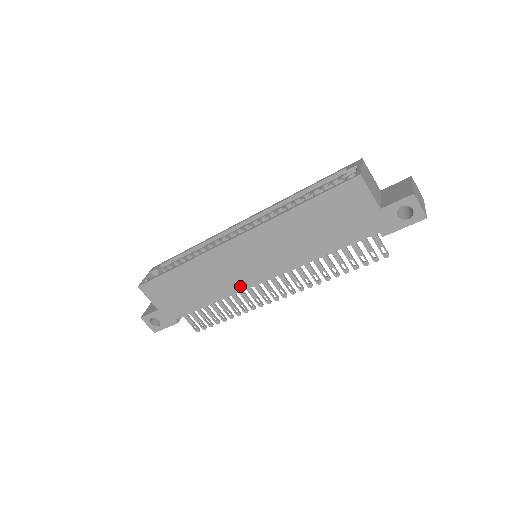
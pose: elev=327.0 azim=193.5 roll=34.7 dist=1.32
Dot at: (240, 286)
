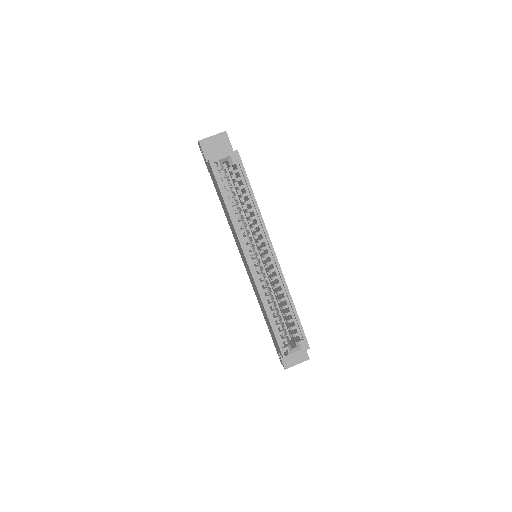
Dot at: occluded
